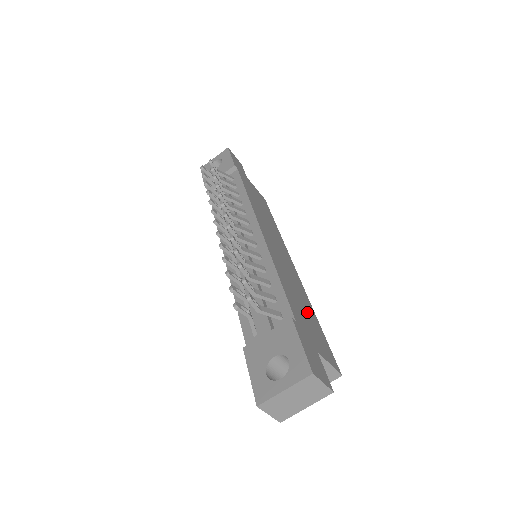
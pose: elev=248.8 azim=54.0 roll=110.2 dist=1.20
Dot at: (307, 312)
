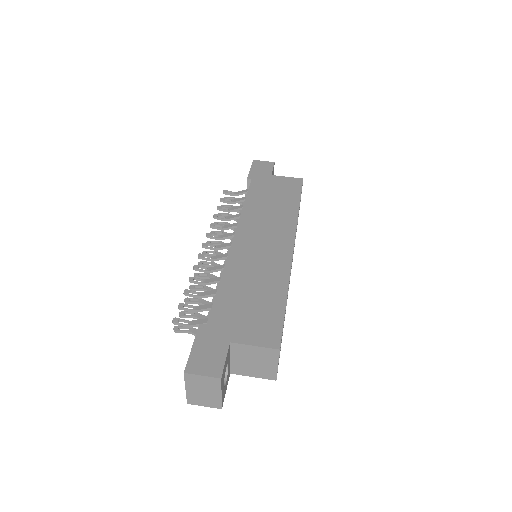
Dot at: (260, 299)
